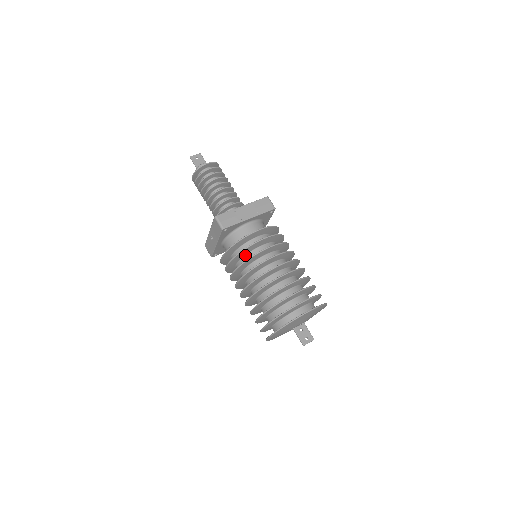
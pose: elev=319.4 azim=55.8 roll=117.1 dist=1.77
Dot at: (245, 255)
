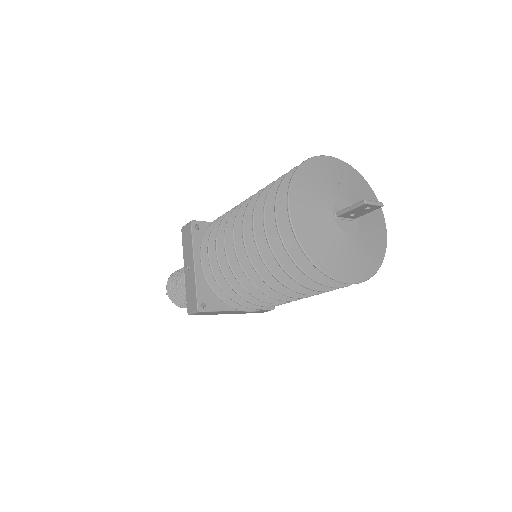
Dot at: occluded
